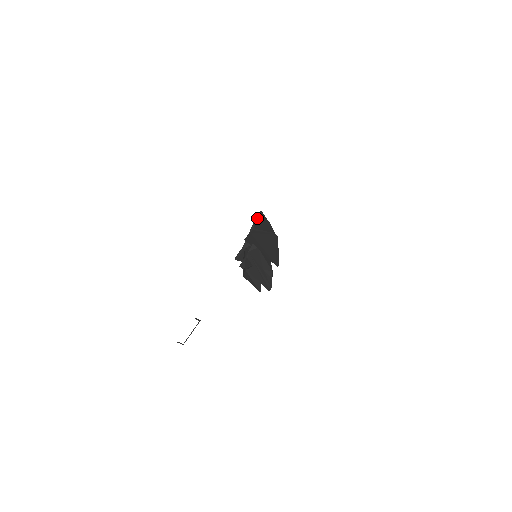
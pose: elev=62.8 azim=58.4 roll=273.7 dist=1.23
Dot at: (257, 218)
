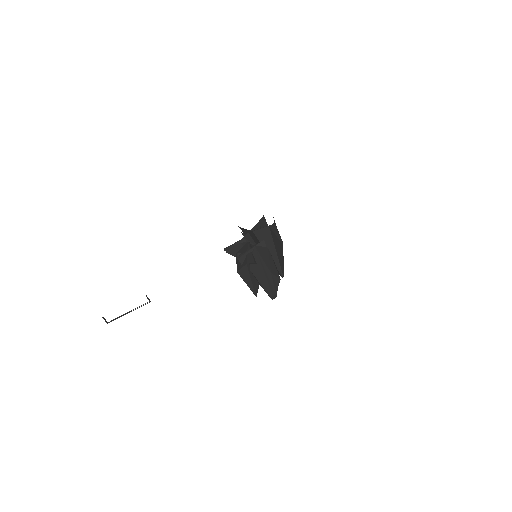
Dot at: occluded
